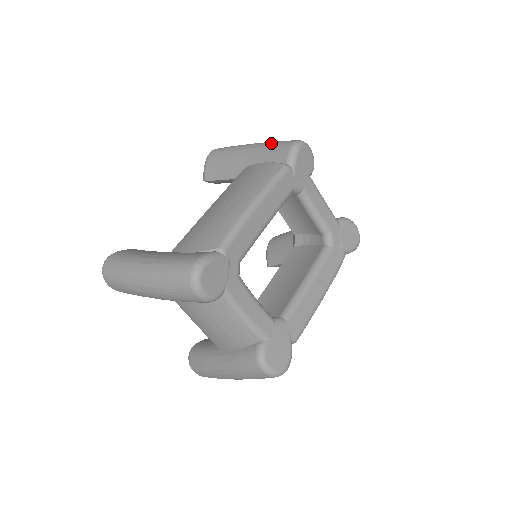
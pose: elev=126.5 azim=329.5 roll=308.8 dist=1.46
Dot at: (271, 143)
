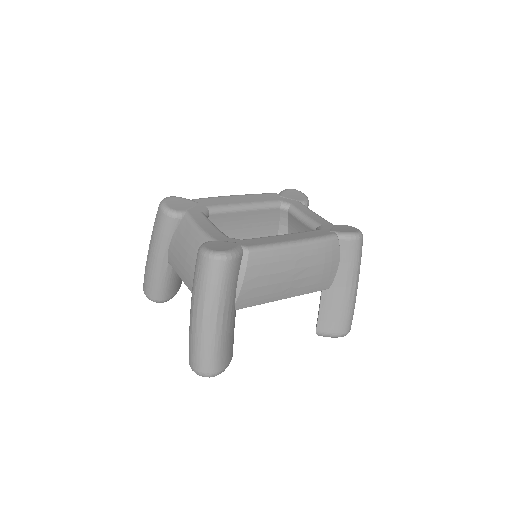
Dot at: occluded
